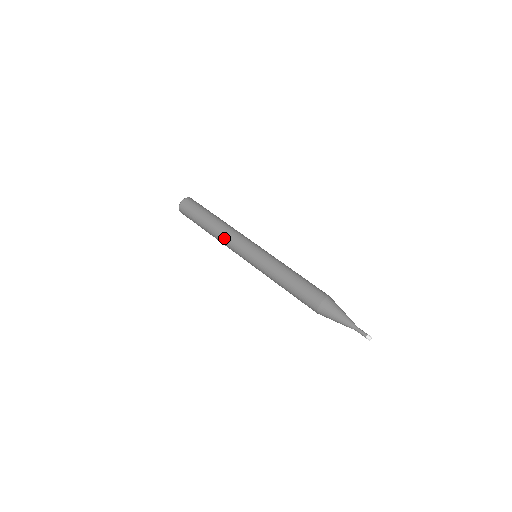
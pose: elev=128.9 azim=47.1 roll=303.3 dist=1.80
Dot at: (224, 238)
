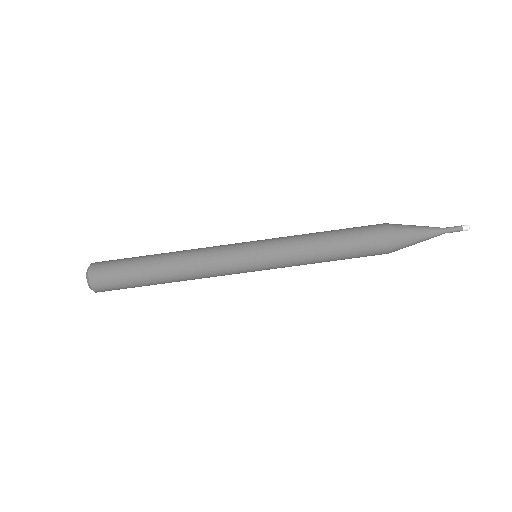
Dot at: (201, 278)
